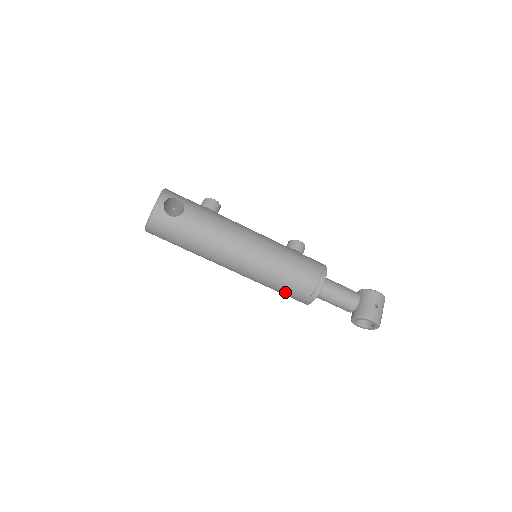
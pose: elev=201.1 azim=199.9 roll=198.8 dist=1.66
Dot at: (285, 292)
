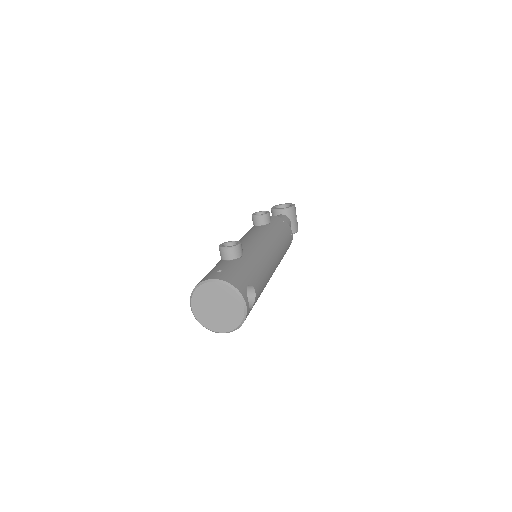
Dot at: occluded
